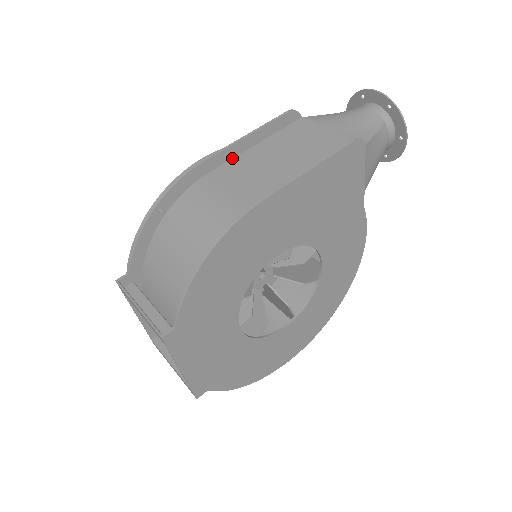
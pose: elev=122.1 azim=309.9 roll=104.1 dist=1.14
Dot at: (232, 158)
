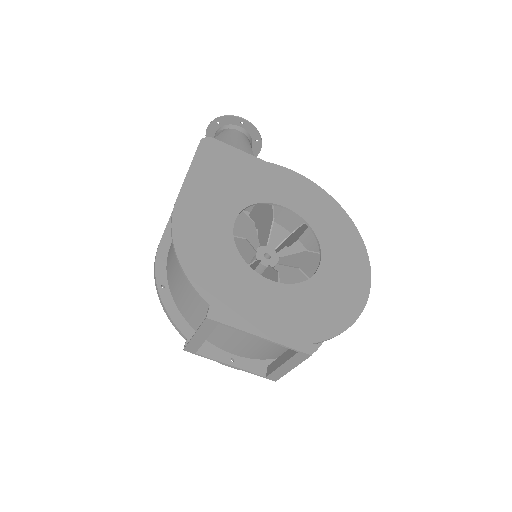
Dot at: occluded
